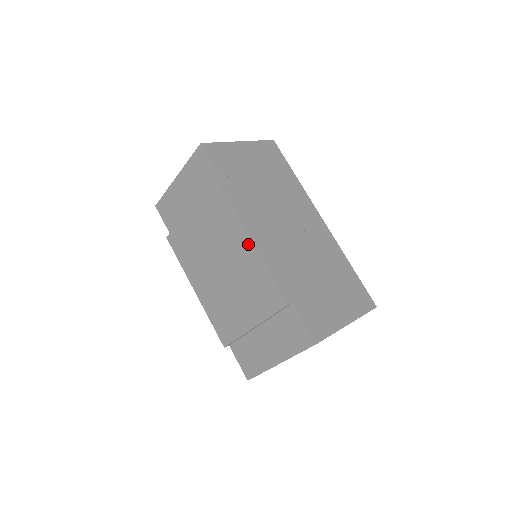
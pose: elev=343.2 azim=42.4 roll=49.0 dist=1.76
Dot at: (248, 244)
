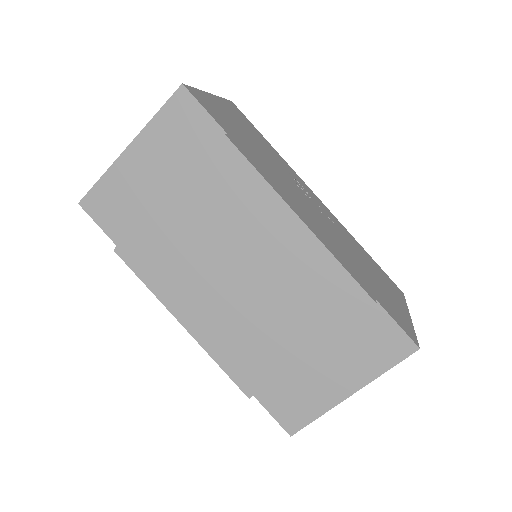
Dot at: (297, 227)
